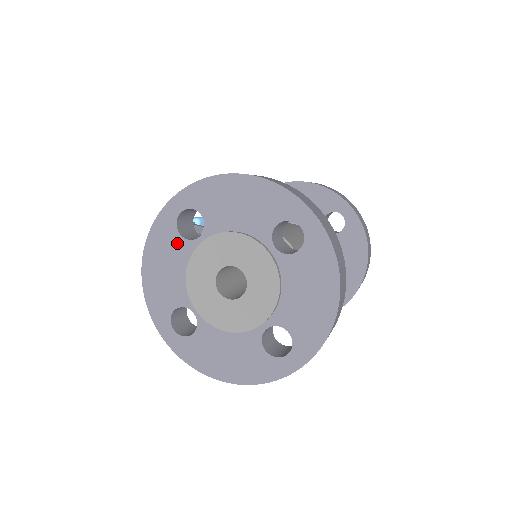
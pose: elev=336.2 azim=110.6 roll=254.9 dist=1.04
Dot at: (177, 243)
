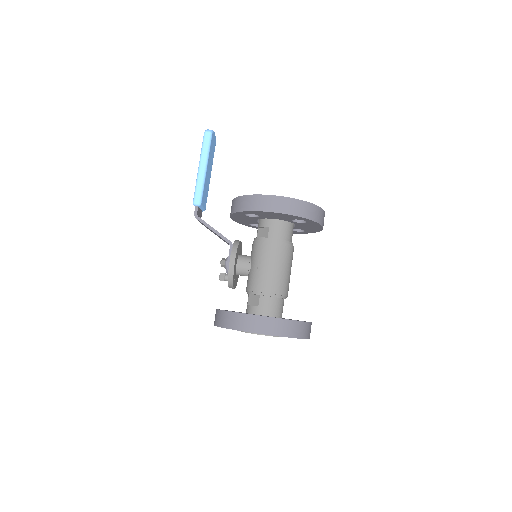
Dot at: occluded
